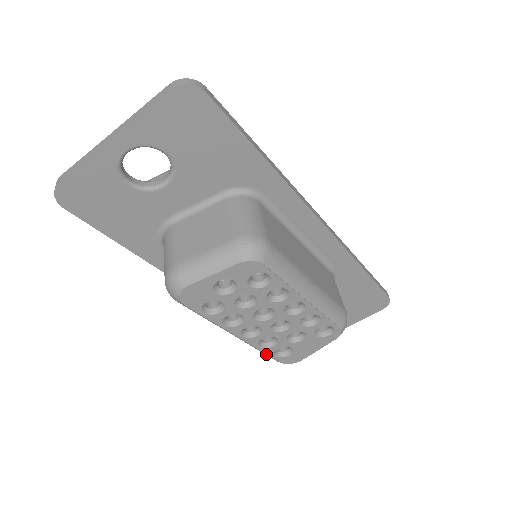
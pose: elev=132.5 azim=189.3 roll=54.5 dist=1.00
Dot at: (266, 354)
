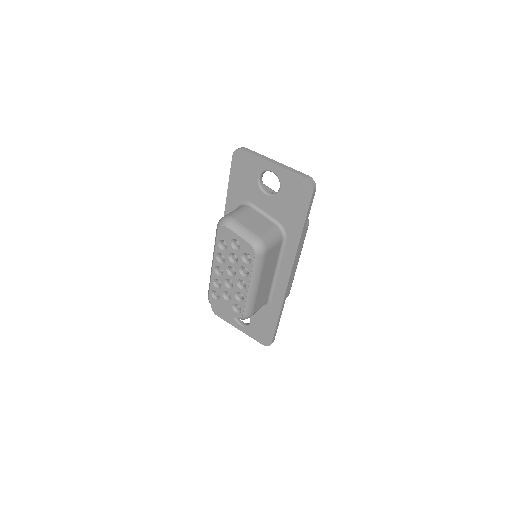
Dot at: (210, 287)
